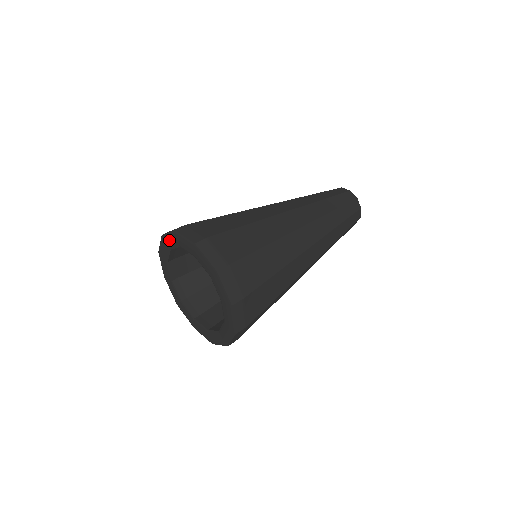
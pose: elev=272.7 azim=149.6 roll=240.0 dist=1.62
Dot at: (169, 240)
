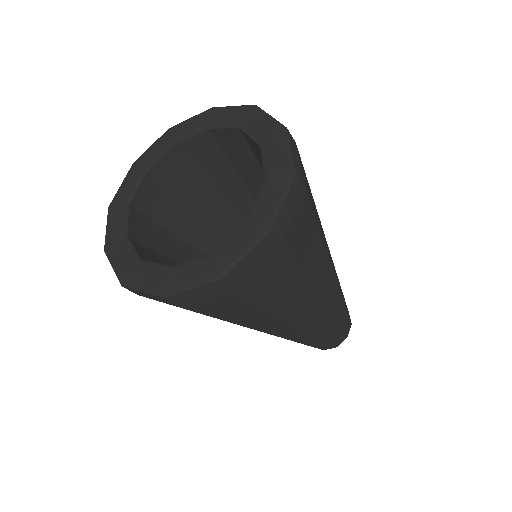
Dot at: (150, 153)
